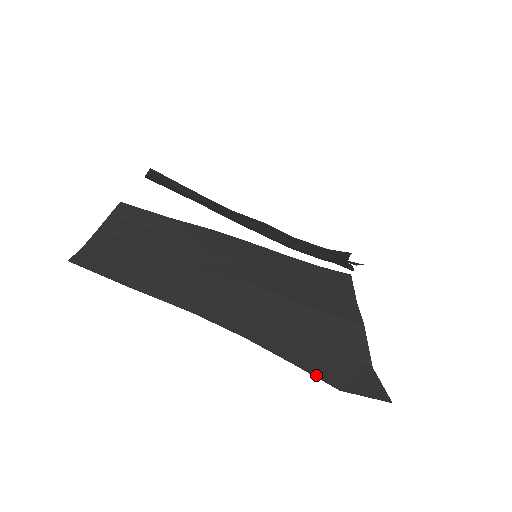
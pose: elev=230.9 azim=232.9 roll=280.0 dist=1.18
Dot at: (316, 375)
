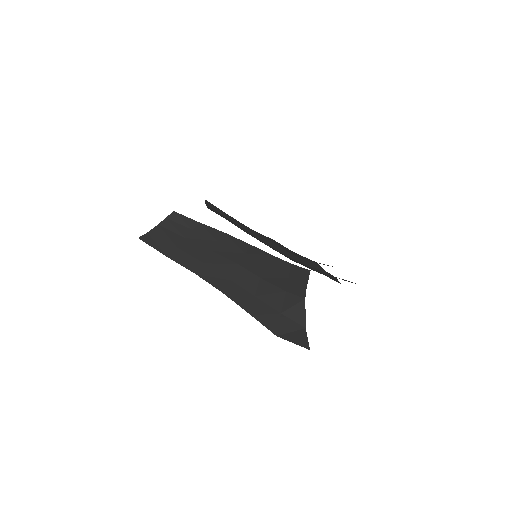
Dot at: (263, 323)
